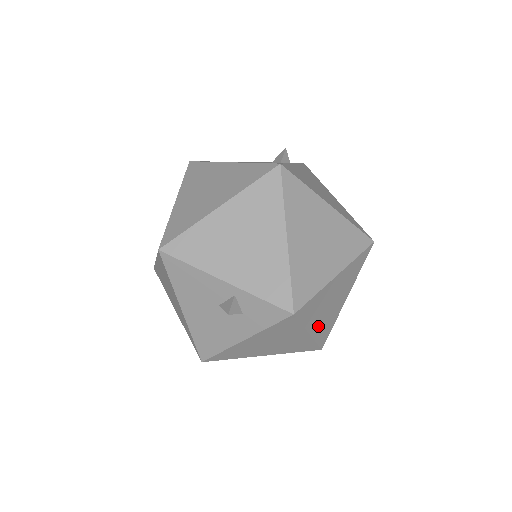
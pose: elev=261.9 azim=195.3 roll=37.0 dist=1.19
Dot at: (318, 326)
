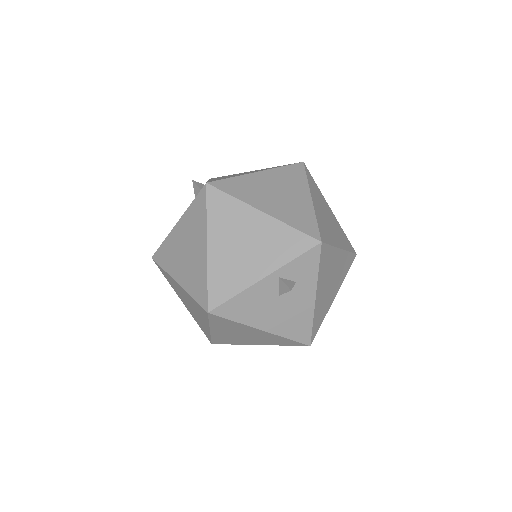
Dot at: (339, 240)
